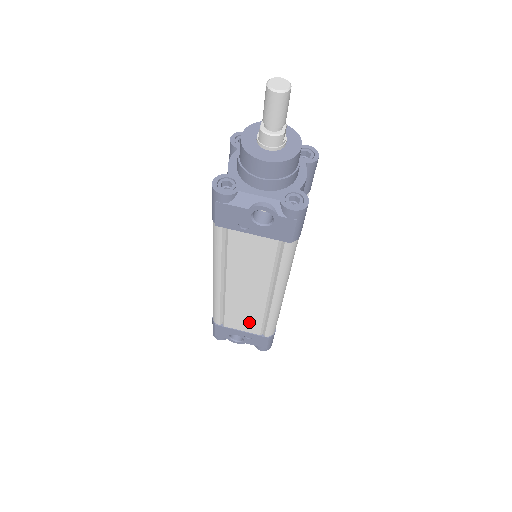
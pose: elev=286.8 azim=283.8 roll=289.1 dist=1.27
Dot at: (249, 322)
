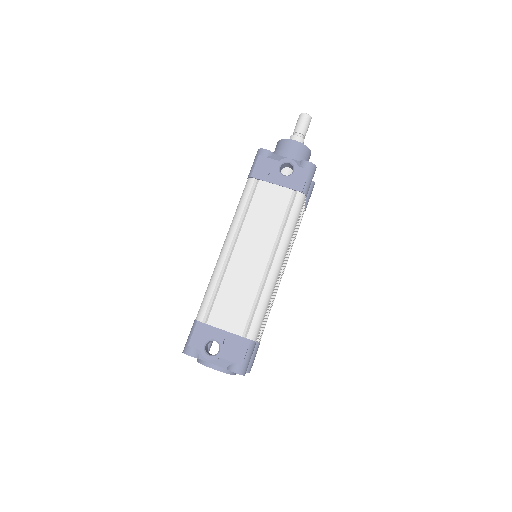
Dot at: (237, 311)
